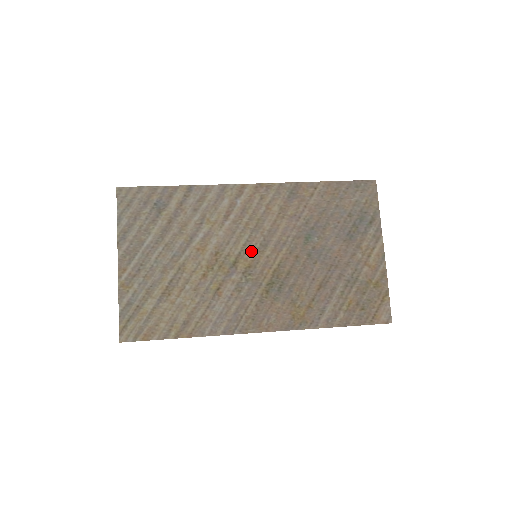
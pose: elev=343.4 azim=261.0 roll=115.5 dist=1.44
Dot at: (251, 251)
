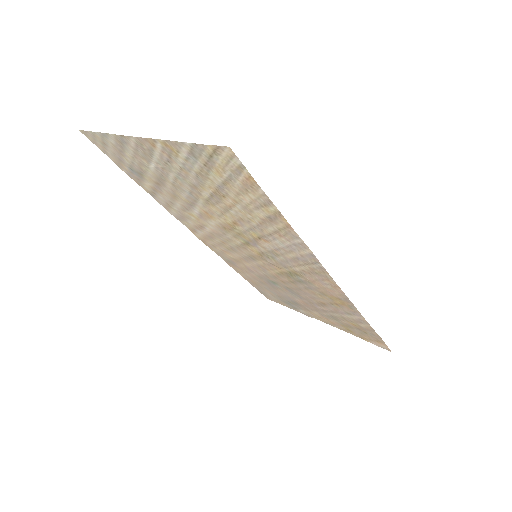
Dot at: (248, 252)
